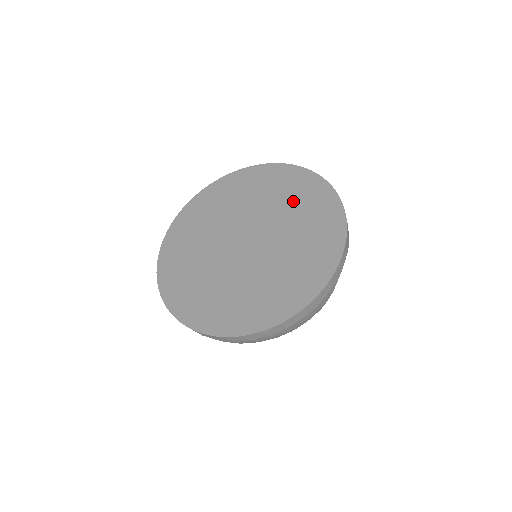
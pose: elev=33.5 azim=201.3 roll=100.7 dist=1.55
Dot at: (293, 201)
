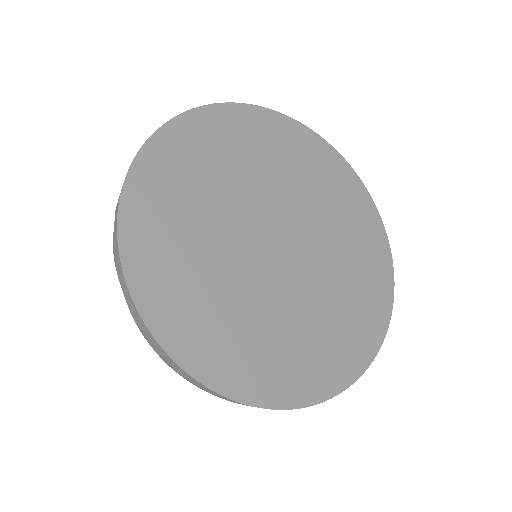
Dot at: (290, 163)
